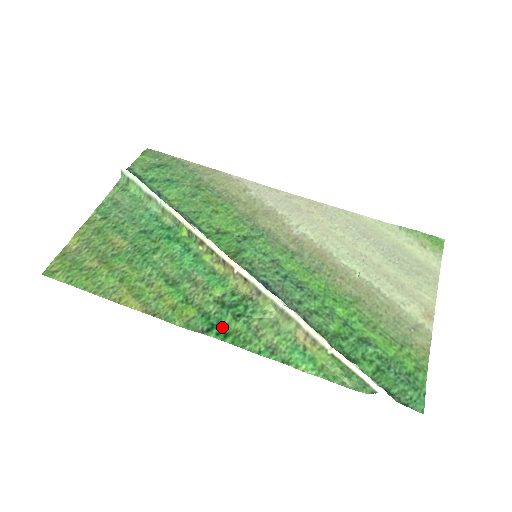
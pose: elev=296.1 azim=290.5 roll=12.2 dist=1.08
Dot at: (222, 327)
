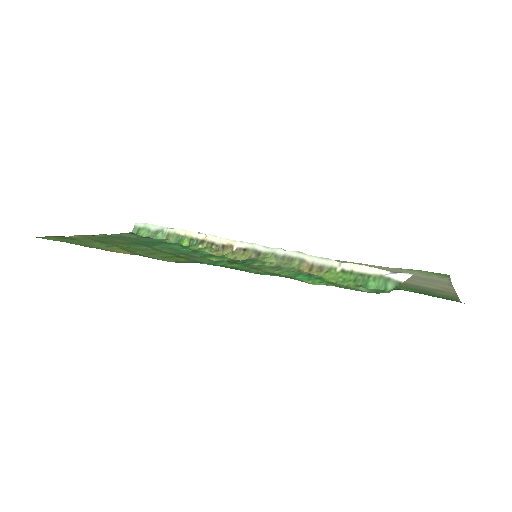
Dot at: (216, 265)
